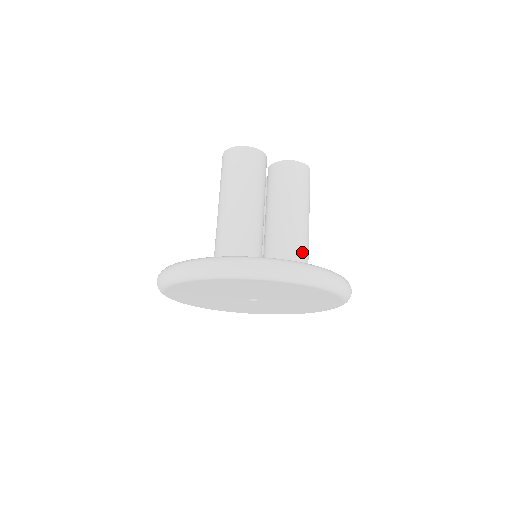
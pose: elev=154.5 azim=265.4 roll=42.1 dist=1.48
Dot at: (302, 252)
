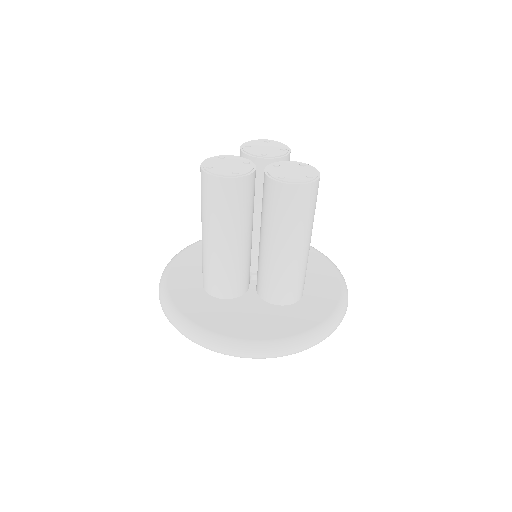
Dot at: (286, 282)
